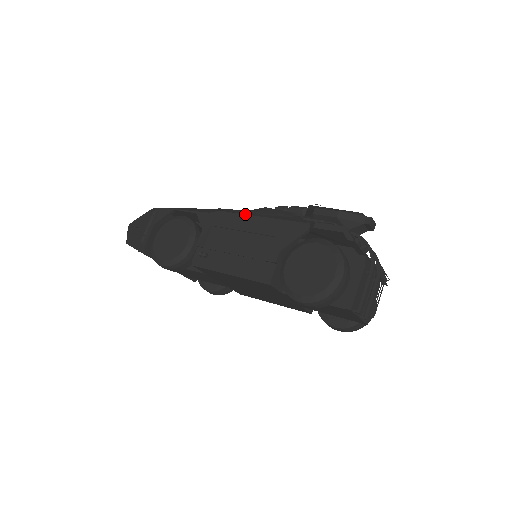
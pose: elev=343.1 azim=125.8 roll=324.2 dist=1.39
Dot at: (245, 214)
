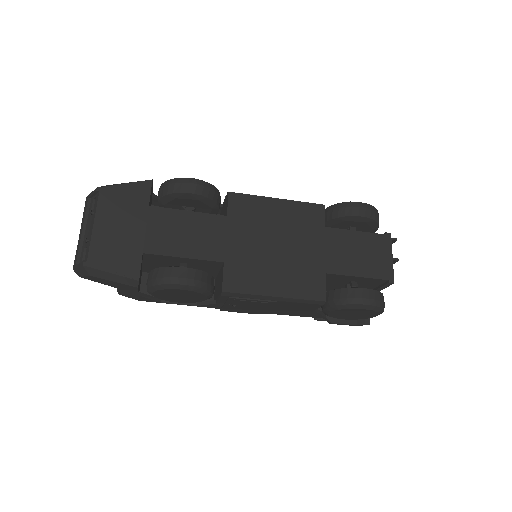
Dot at: occluded
